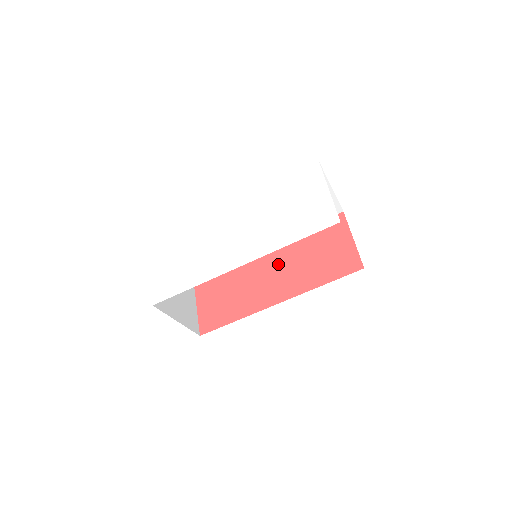
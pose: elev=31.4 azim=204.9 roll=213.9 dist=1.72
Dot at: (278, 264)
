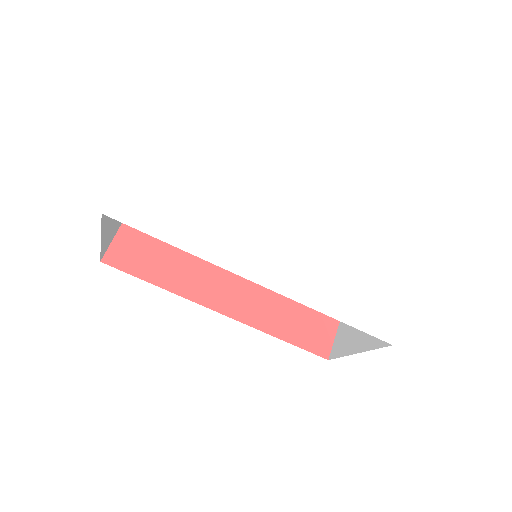
Dot at: occluded
